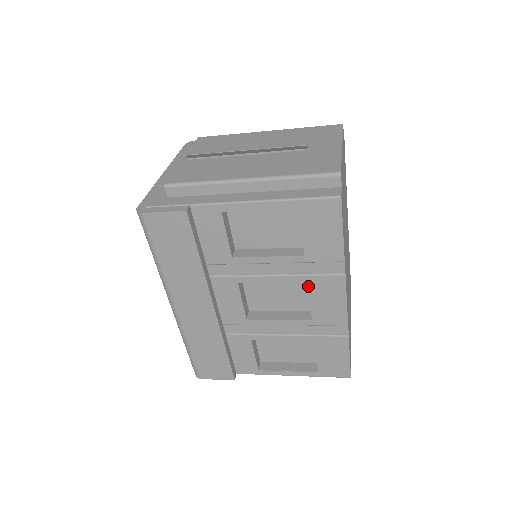
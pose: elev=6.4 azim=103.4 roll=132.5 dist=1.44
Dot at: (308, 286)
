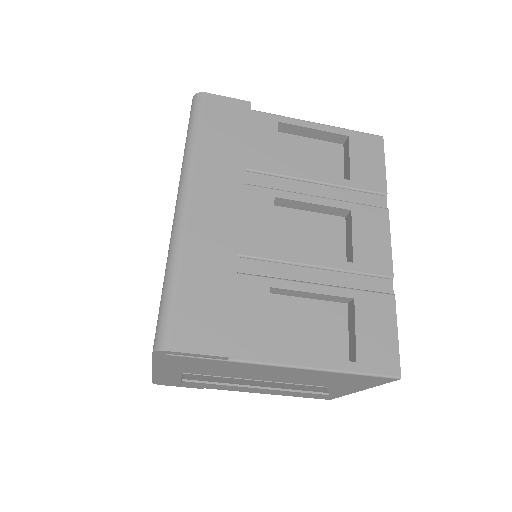
Dot at: (351, 215)
